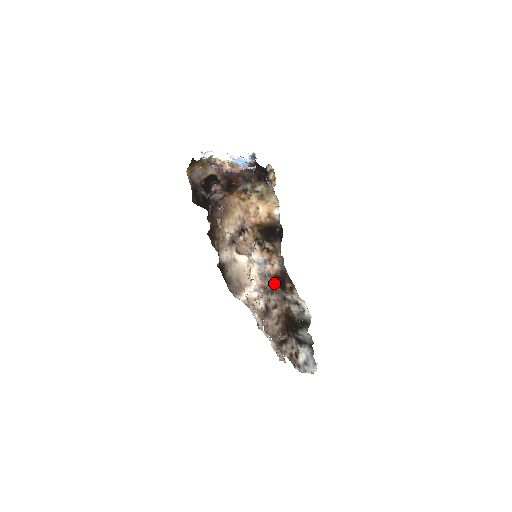
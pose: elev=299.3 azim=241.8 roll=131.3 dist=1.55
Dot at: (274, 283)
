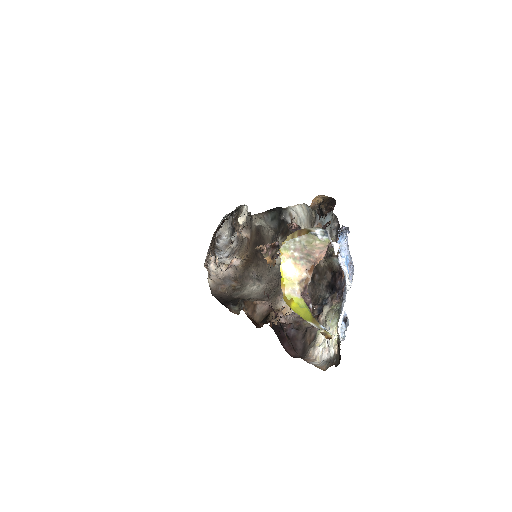
Dot at: occluded
